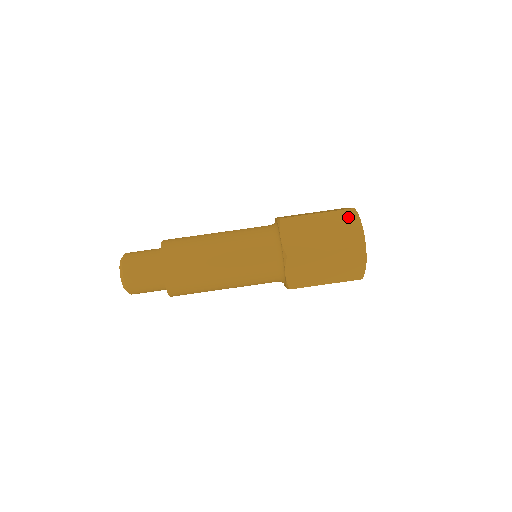
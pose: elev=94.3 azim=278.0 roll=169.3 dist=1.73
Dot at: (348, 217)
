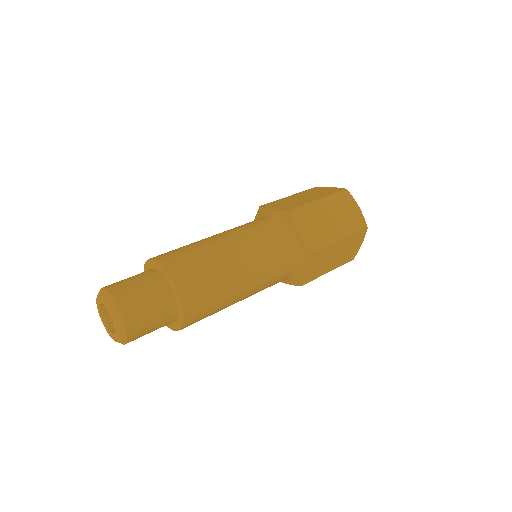
Dot at: occluded
